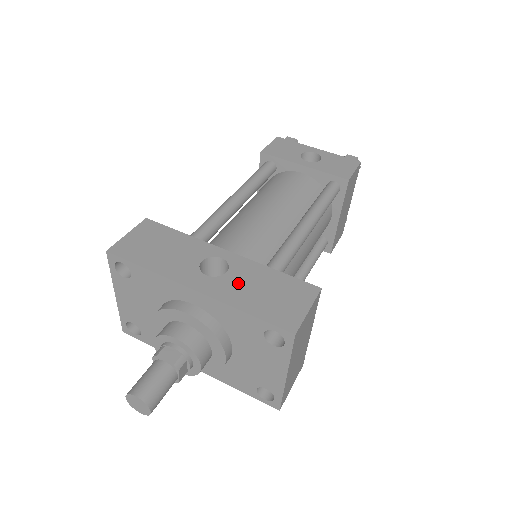
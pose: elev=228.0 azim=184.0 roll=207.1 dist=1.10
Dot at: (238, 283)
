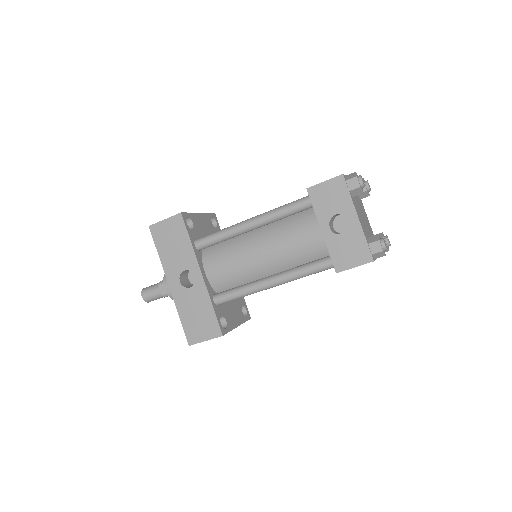
Dot at: (189, 299)
